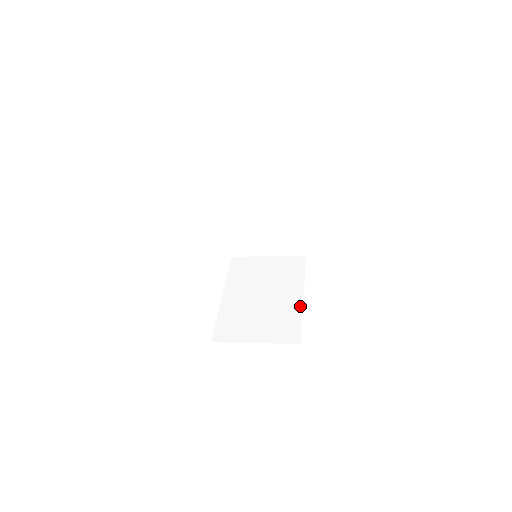
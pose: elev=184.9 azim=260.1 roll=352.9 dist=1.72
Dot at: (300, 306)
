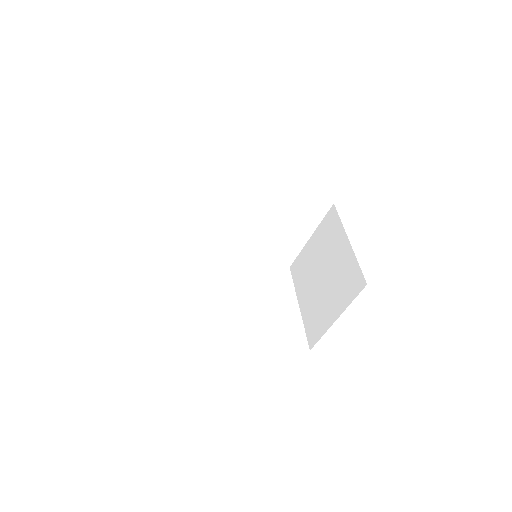
Dot at: occluded
